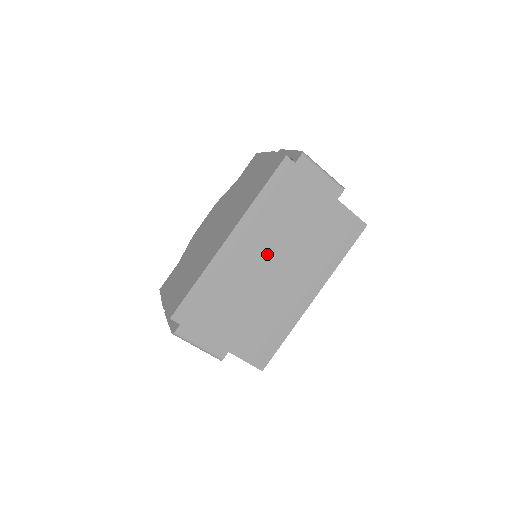
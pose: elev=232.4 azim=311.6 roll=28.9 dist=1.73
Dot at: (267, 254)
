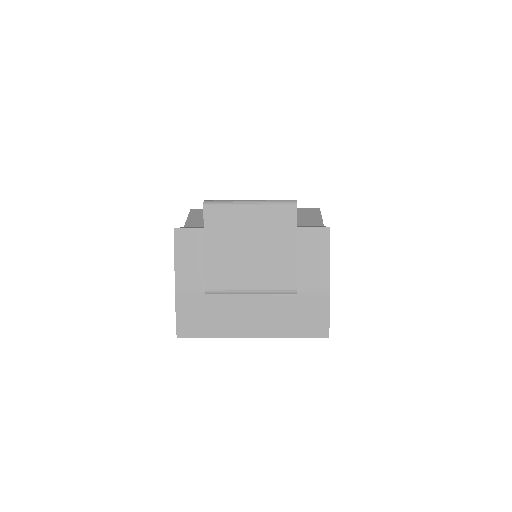
Dot at: occluded
